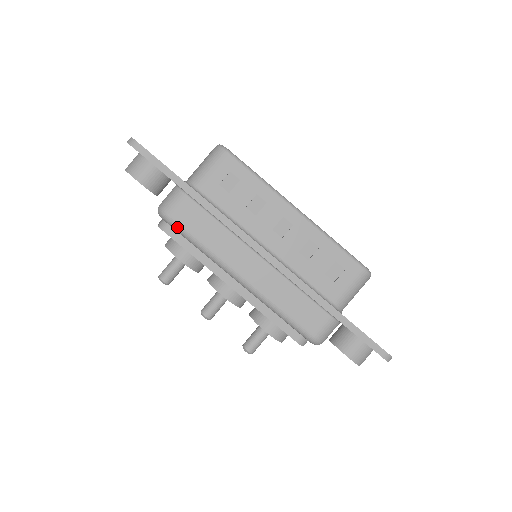
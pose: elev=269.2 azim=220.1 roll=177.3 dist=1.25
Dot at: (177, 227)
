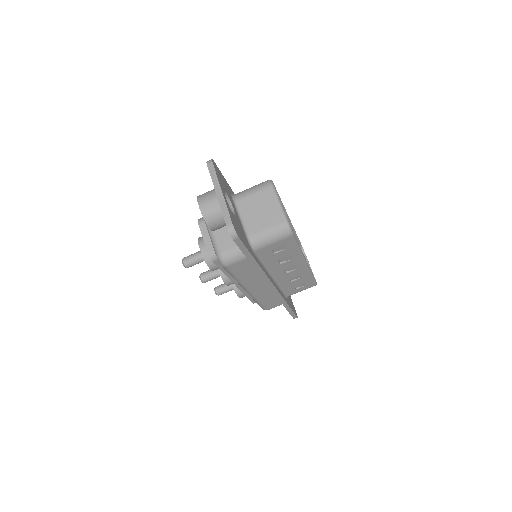
Dot at: (228, 271)
